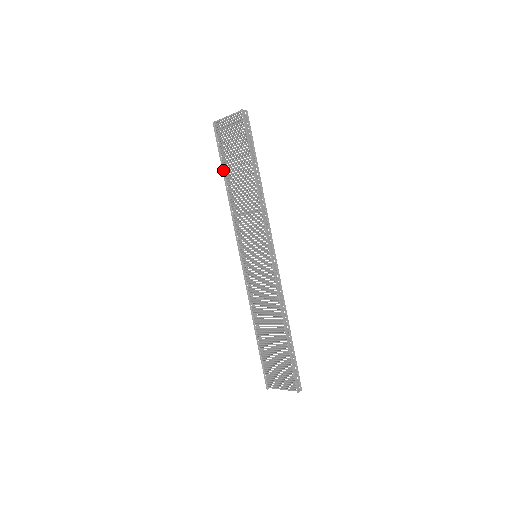
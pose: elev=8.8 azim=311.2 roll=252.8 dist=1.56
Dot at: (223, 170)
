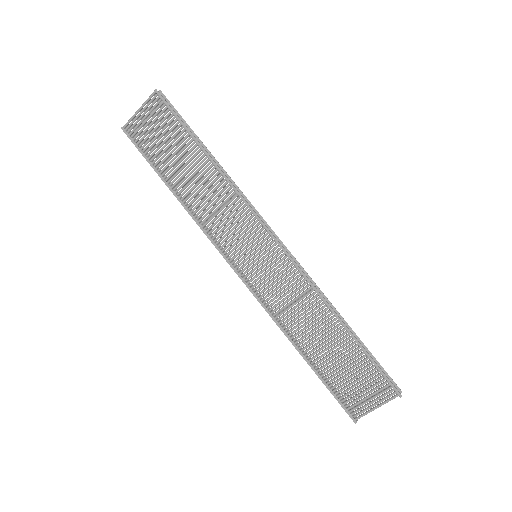
Dot at: (161, 177)
